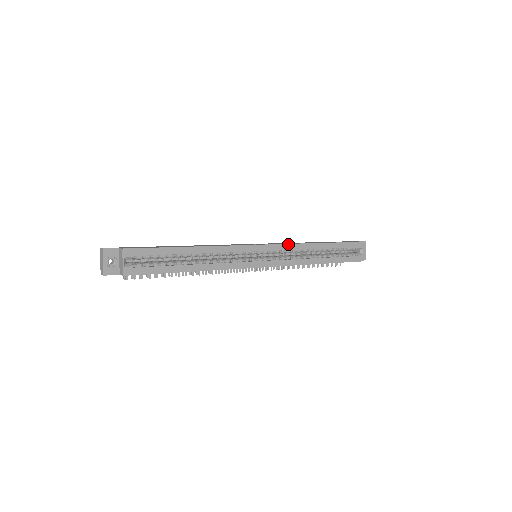
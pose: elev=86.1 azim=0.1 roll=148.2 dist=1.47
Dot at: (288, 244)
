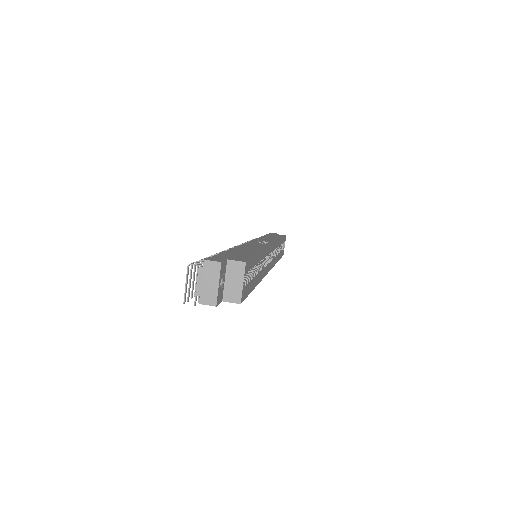
Dot at: (277, 242)
